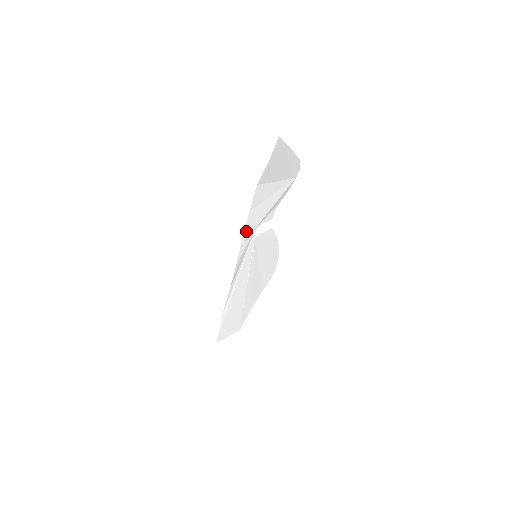
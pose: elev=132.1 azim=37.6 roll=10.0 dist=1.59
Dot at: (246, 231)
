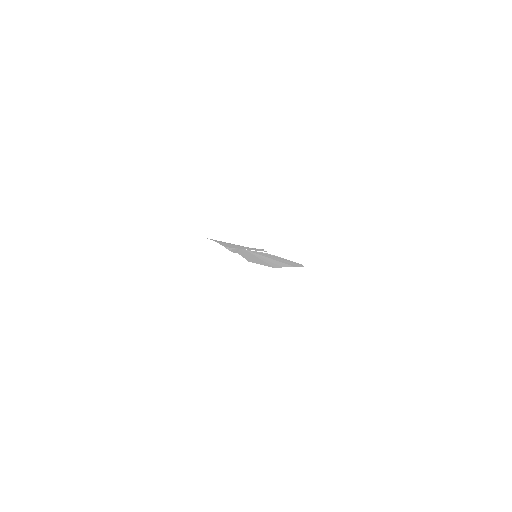
Dot at: (224, 245)
